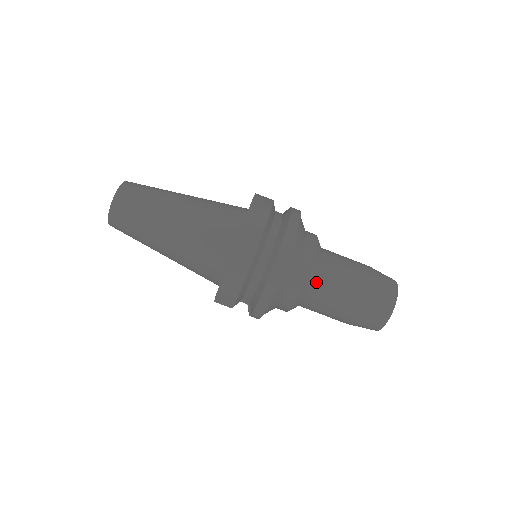
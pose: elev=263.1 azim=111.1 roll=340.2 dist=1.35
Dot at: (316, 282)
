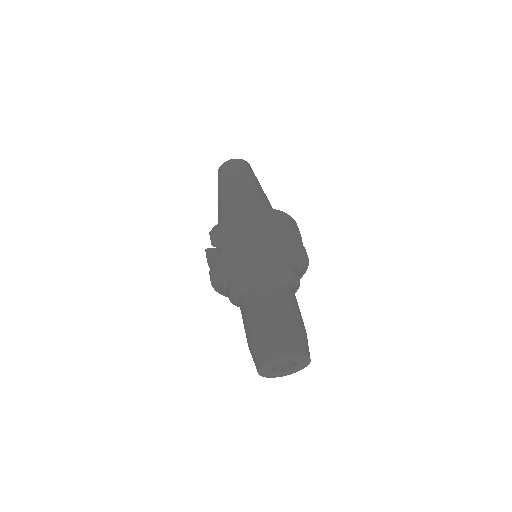
Dot at: (266, 284)
